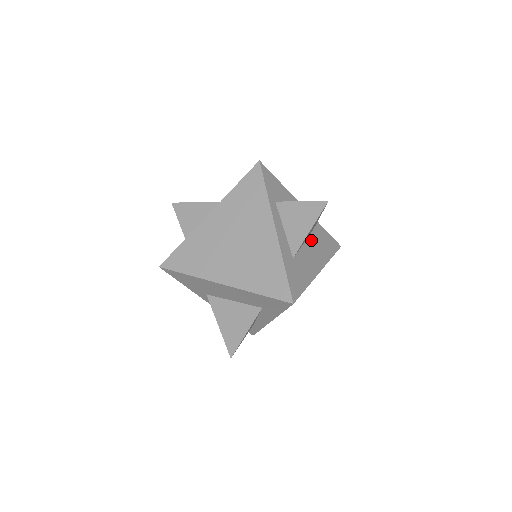
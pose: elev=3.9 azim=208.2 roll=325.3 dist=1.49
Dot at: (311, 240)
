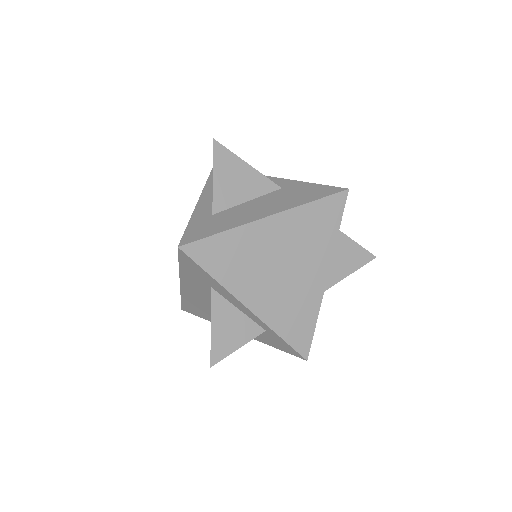
Dot at: (269, 197)
